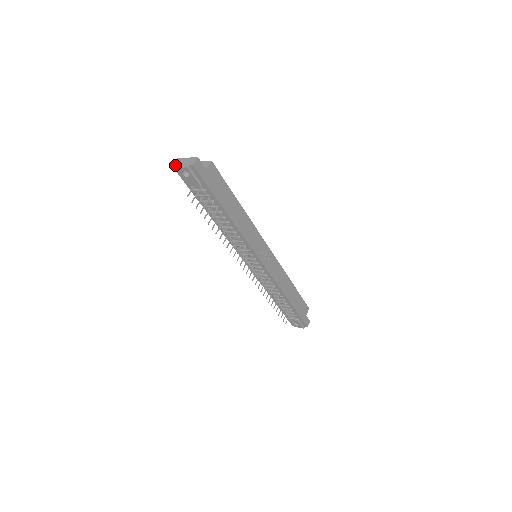
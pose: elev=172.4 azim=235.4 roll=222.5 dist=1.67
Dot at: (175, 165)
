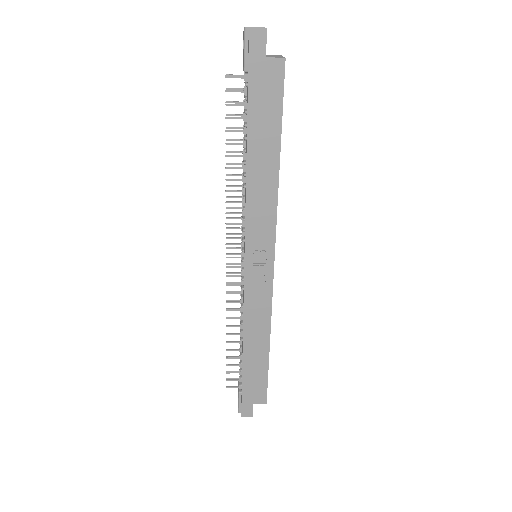
Dot at: occluded
